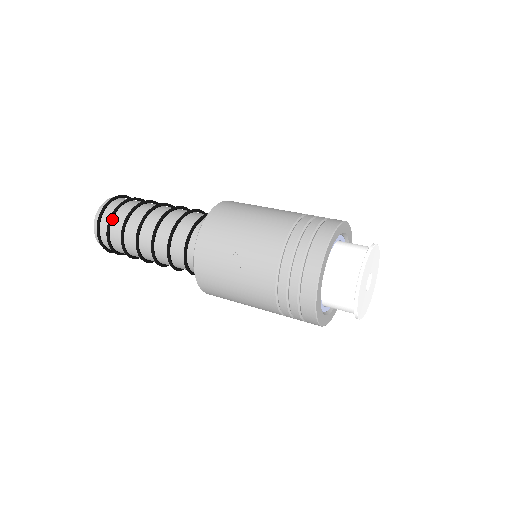
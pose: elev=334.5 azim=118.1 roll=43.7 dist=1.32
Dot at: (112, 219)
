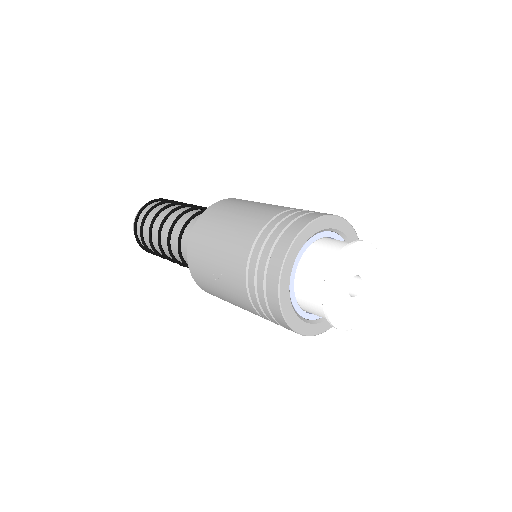
Dot at: (142, 230)
